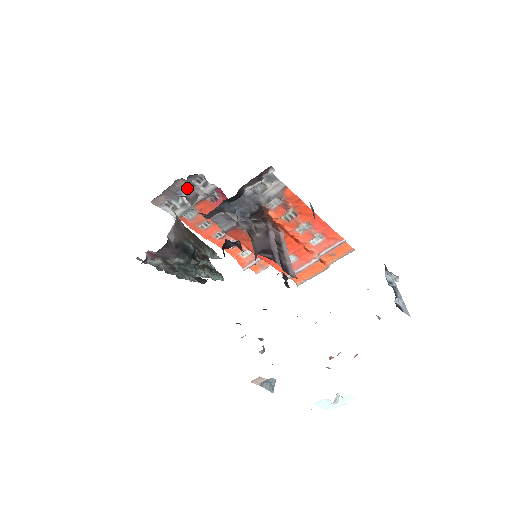
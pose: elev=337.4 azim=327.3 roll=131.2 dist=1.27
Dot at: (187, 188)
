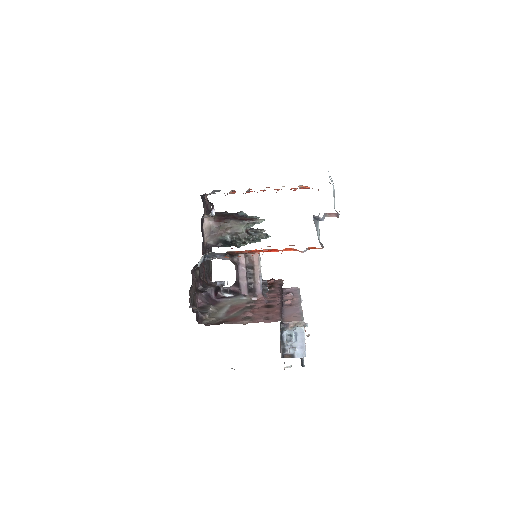
Dot at: (212, 193)
